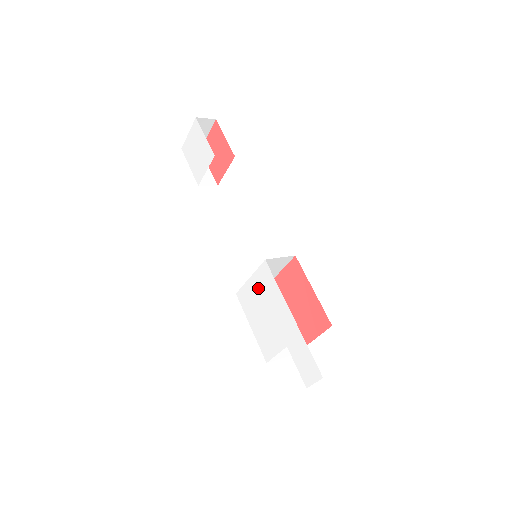
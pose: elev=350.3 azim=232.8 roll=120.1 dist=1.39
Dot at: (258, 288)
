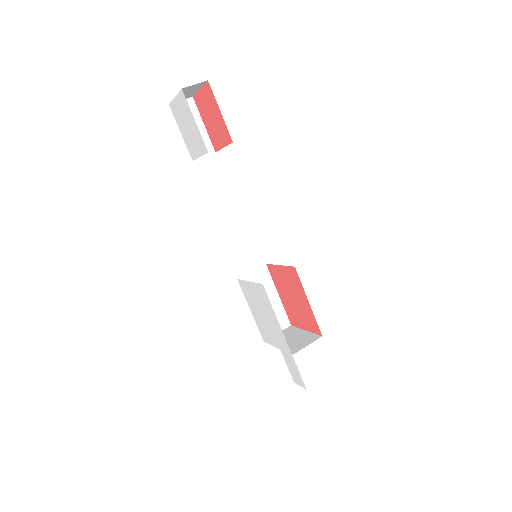
Dot at: (256, 295)
